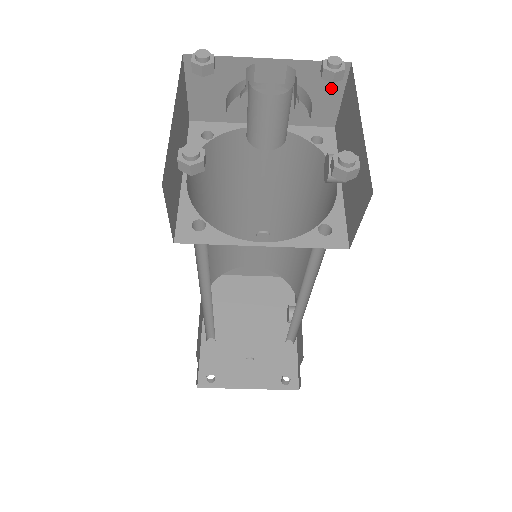
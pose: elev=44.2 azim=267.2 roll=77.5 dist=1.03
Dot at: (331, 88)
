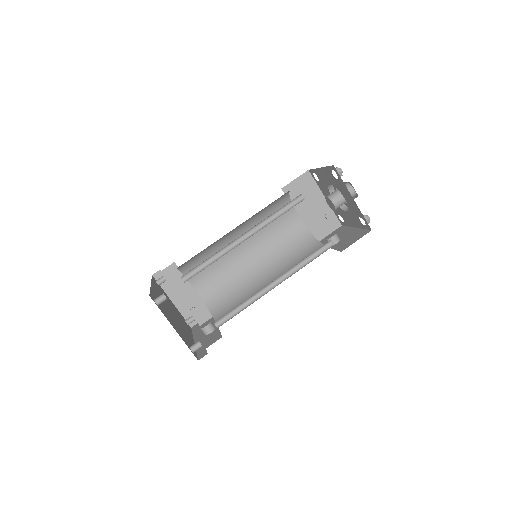
Dot at: (329, 228)
